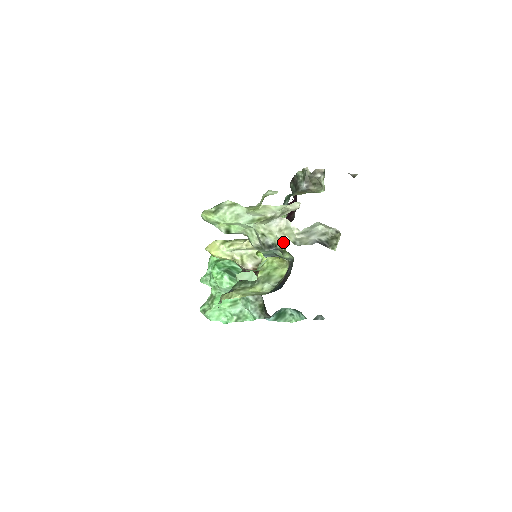
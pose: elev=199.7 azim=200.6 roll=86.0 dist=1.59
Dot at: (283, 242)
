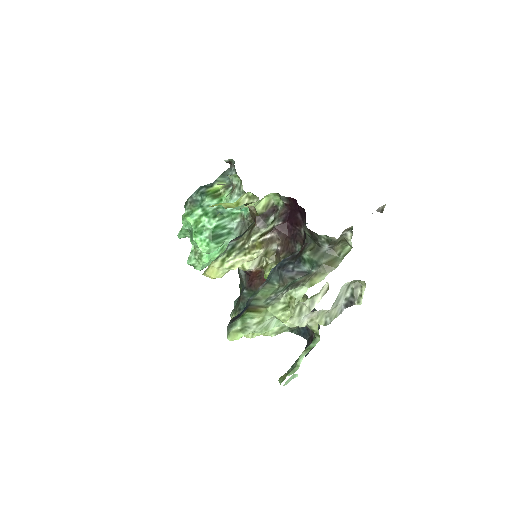
Dot at: (315, 328)
